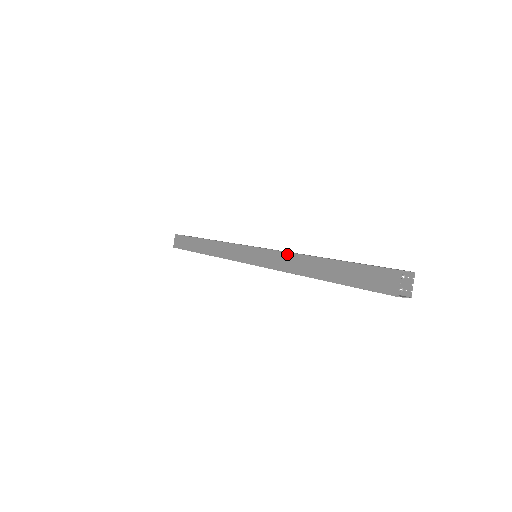
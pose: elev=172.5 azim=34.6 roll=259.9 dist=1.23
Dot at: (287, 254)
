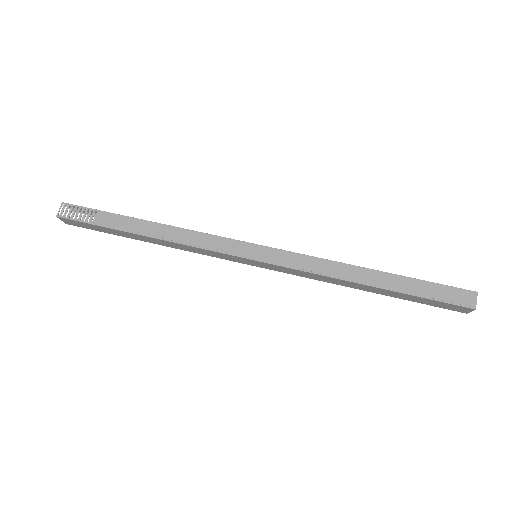
Dot at: (320, 276)
